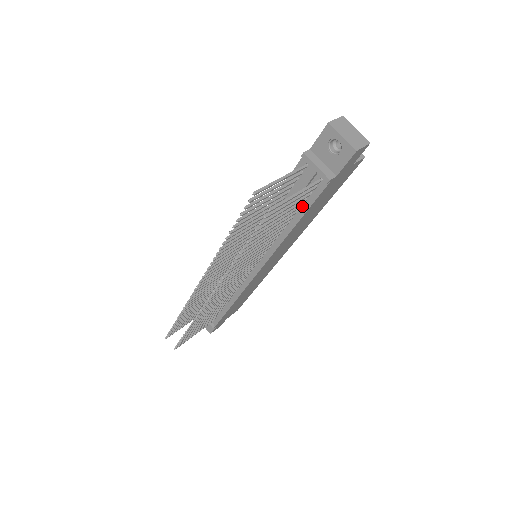
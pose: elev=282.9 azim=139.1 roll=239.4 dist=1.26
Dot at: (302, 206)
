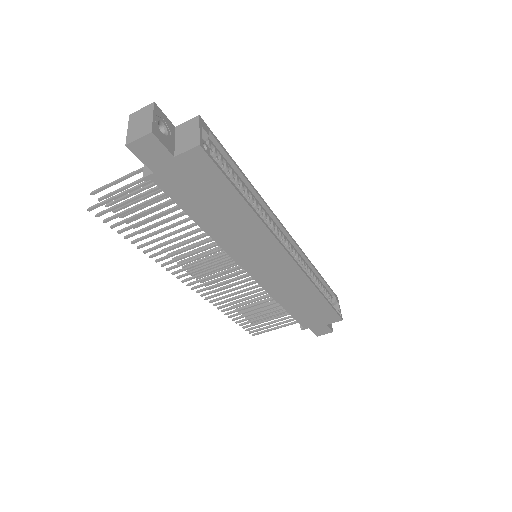
Dot at: occluded
